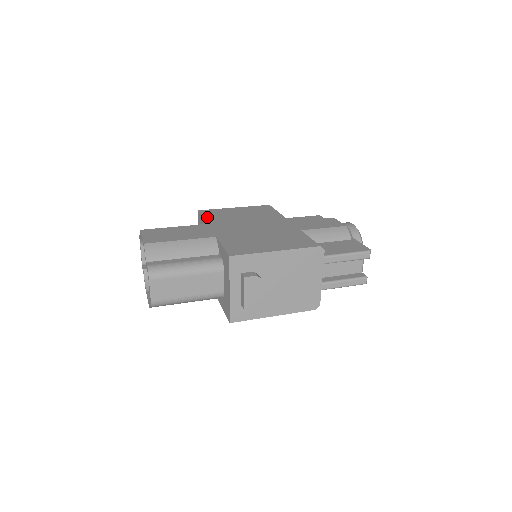
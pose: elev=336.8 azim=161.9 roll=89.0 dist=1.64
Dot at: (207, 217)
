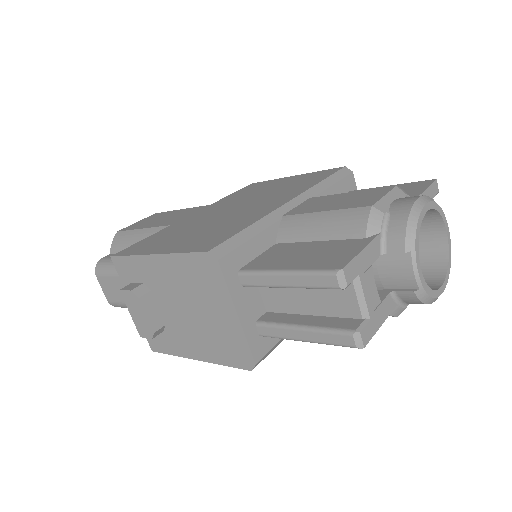
Dot at: (233, 194)
